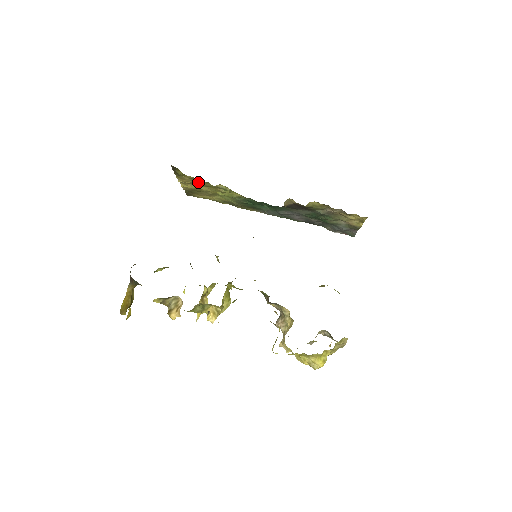
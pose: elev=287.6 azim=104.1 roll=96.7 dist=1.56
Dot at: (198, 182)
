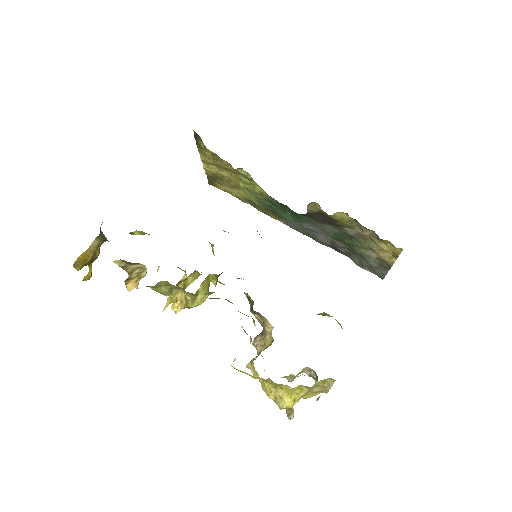
Dot at: (219, 162)
